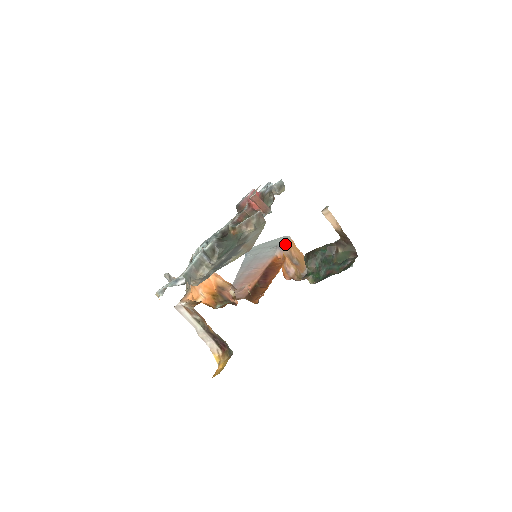
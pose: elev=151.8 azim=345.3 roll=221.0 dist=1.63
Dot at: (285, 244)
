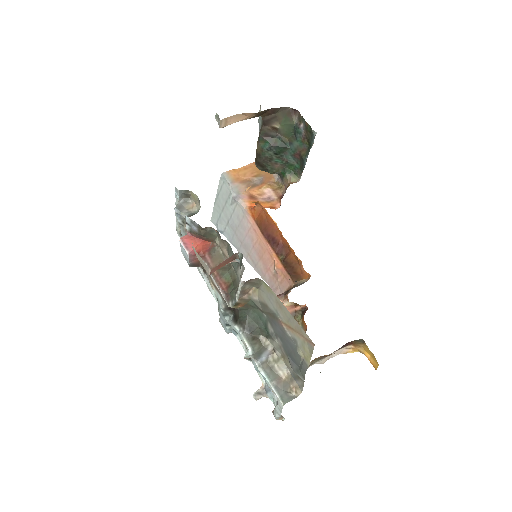
Dot at: (233, 185)
